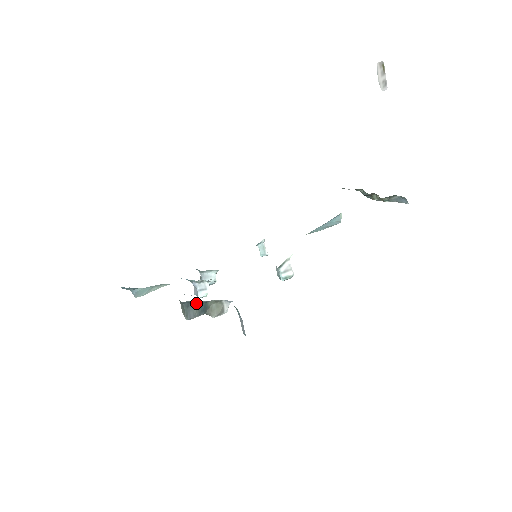
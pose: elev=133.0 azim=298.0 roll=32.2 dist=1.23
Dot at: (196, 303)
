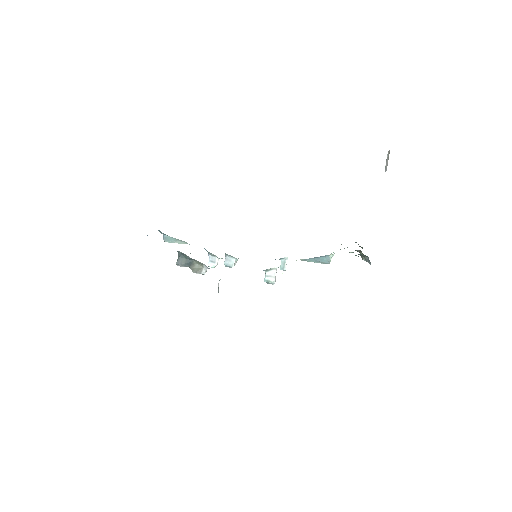
Dot at: (186, 256)
